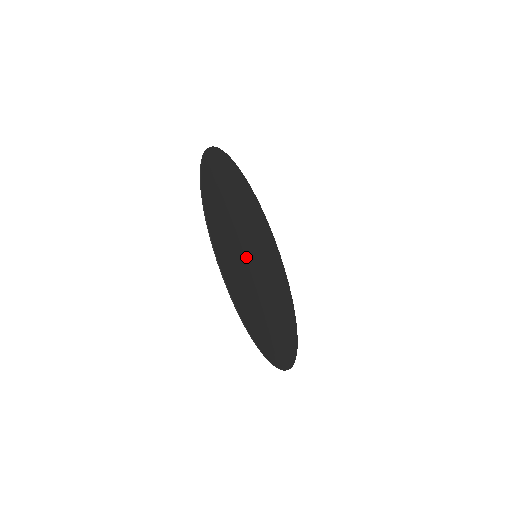
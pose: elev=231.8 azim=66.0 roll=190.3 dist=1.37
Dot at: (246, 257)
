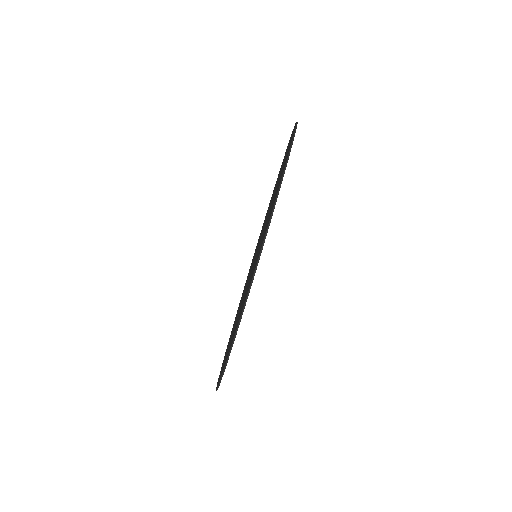
Dot at: occluded
